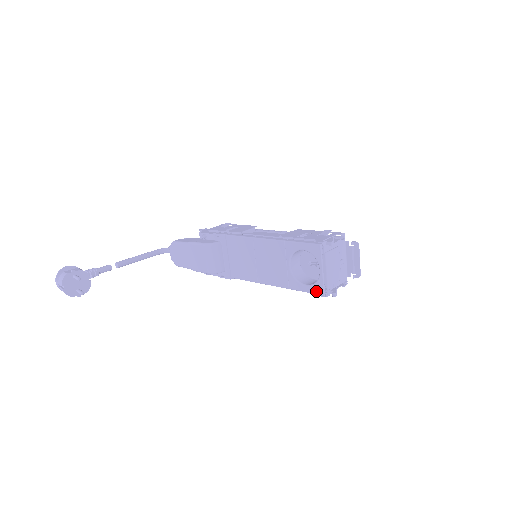
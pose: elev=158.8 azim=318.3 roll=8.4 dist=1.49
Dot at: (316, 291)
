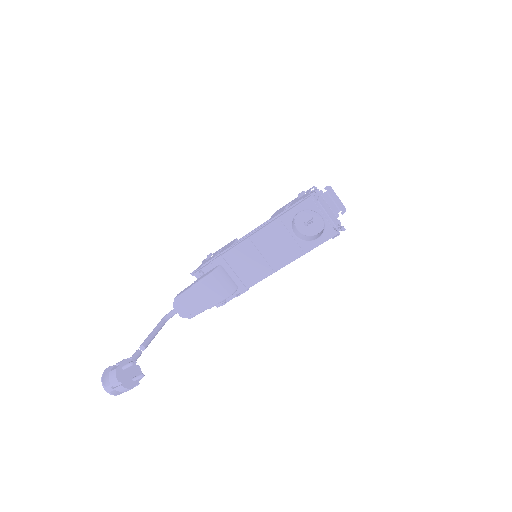
Dot at: (329, 236)
